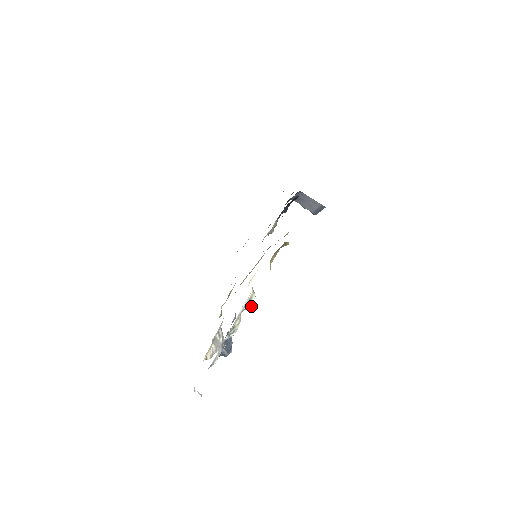
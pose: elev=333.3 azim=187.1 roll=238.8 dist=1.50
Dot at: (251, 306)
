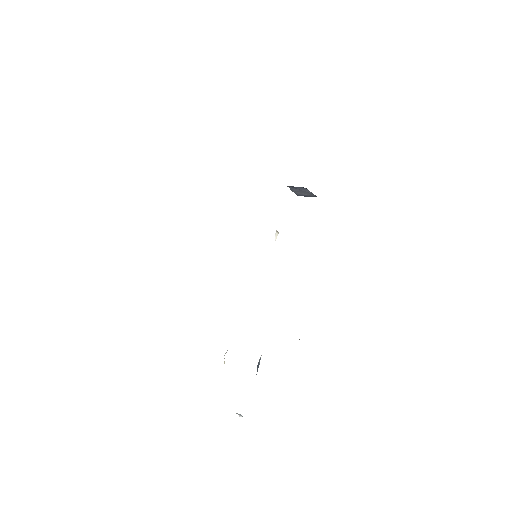
Dot at: occluded
